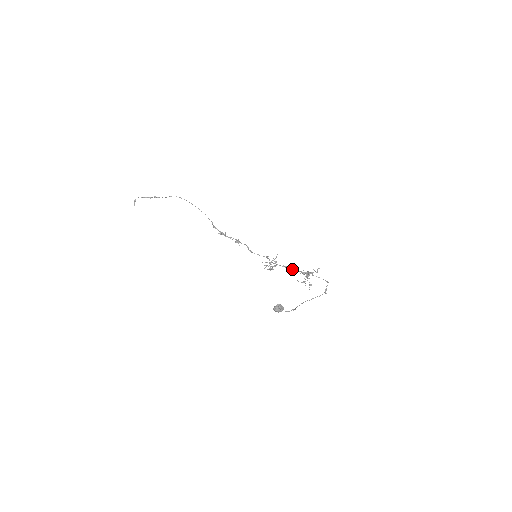
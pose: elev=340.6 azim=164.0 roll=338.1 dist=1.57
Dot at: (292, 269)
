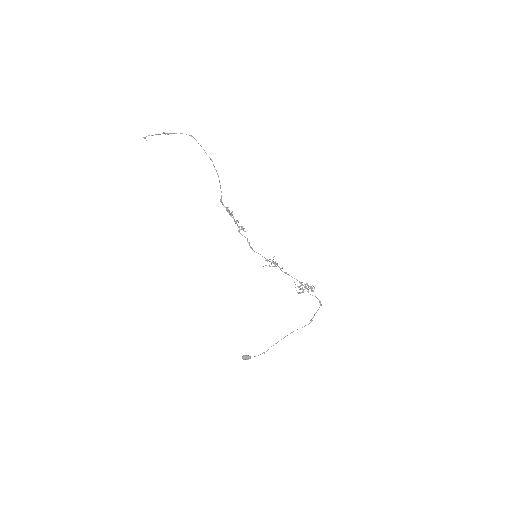
Dot at: (291, 276)
